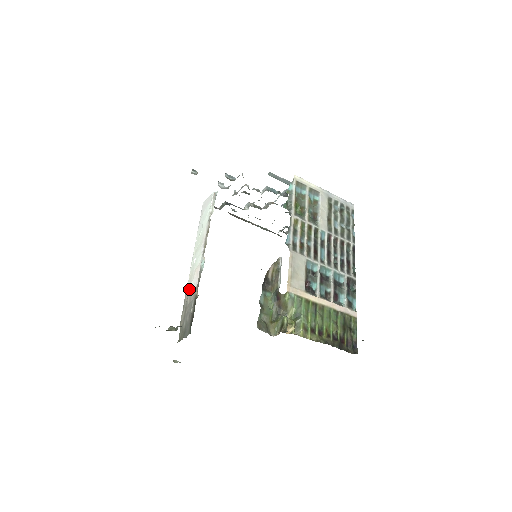
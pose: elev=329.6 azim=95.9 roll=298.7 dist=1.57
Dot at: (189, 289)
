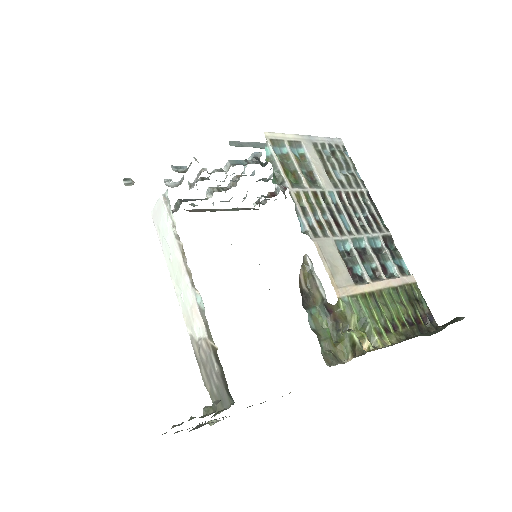
Dot at: (194, 338)
